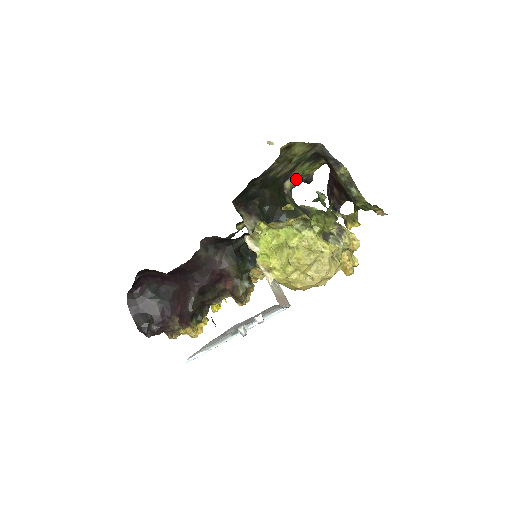
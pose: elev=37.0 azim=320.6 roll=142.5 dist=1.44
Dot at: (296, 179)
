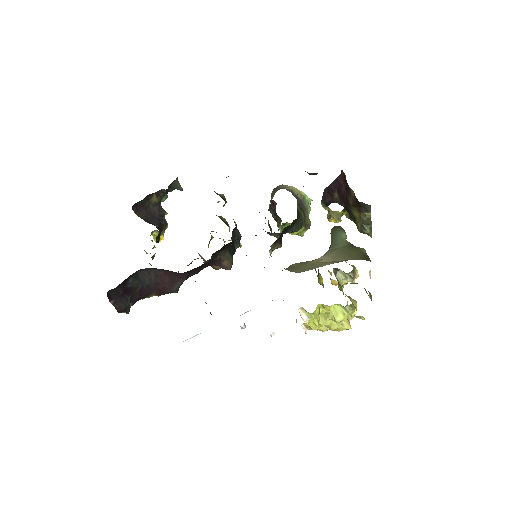
Dot at: occluded
